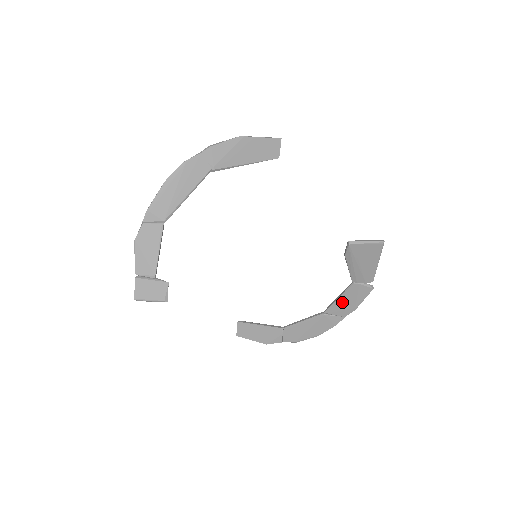
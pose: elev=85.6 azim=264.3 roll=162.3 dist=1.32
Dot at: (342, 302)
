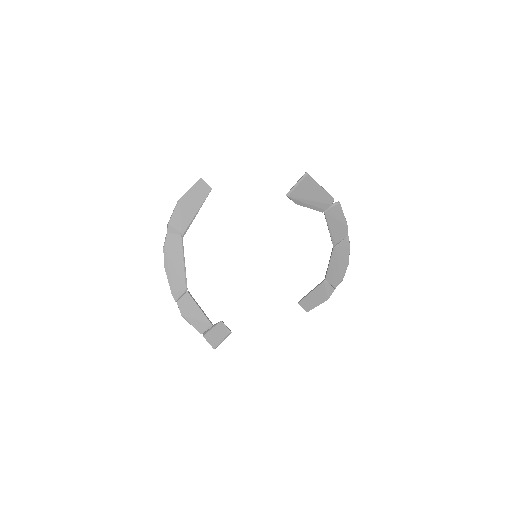
Dot at: (334, 230)
